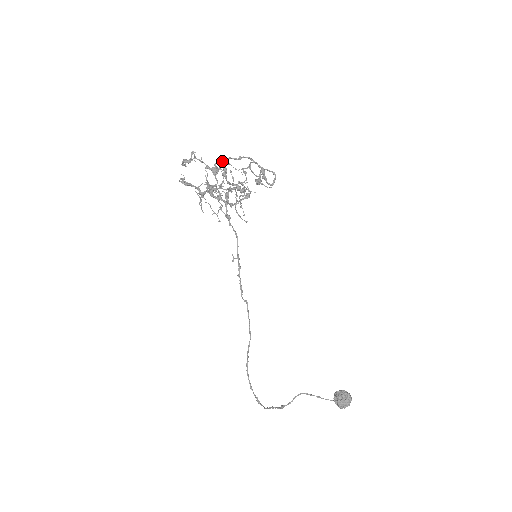
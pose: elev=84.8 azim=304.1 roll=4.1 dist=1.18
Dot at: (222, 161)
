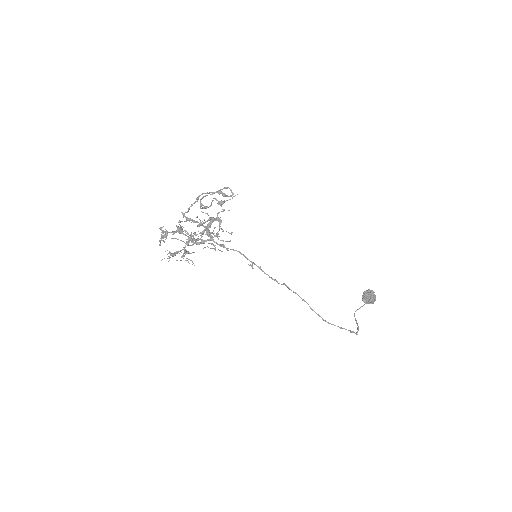
Dot at: (184, 216)
